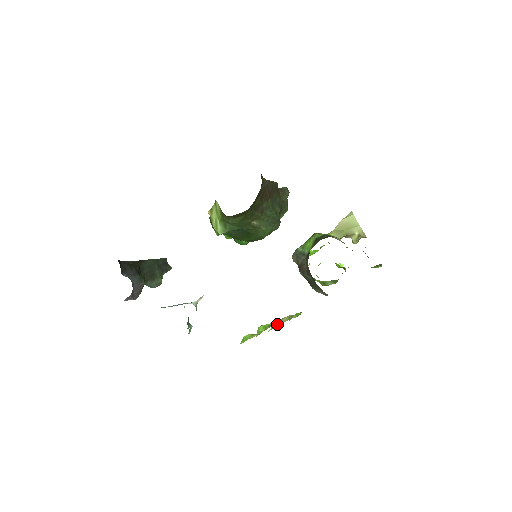
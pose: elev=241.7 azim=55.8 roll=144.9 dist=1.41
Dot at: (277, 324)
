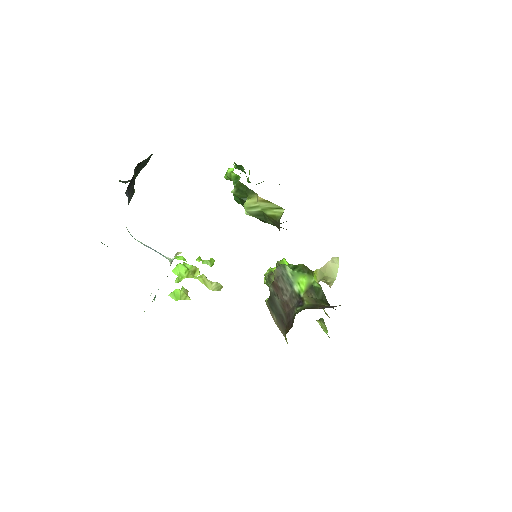
Dot at: (198, 273)
